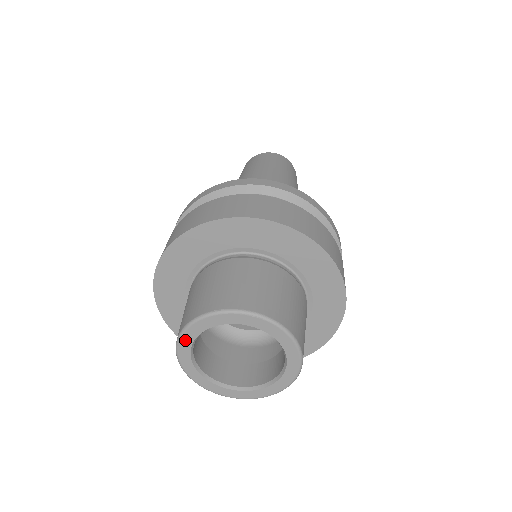
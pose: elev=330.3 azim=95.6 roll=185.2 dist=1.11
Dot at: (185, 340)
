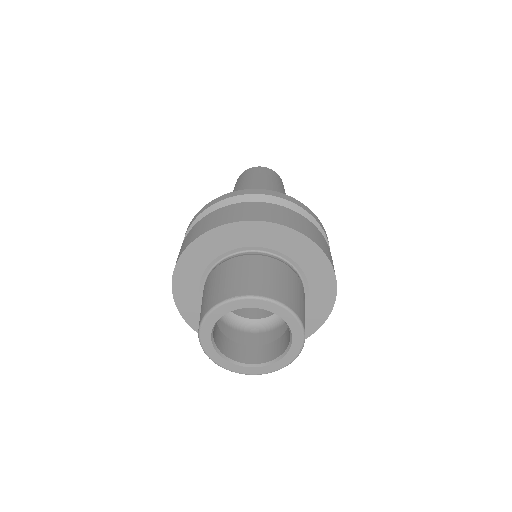
Dot at: (207, 324)
